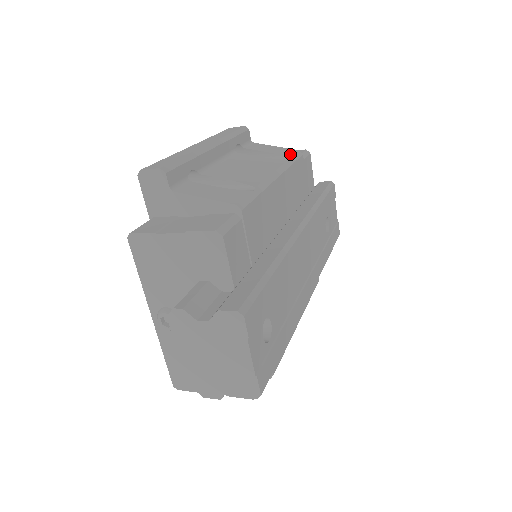
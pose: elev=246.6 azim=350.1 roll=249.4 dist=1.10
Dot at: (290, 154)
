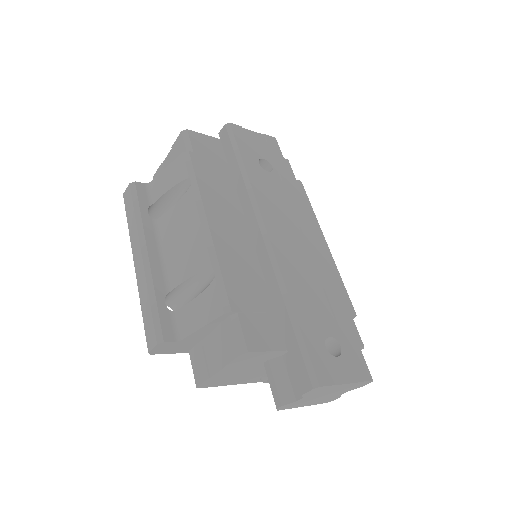
Dot at: (184, 171)
